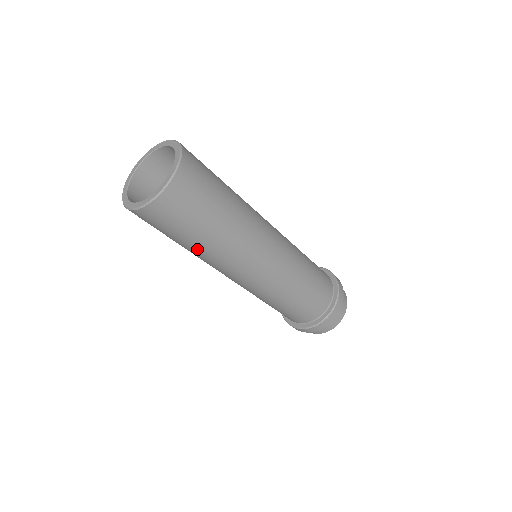
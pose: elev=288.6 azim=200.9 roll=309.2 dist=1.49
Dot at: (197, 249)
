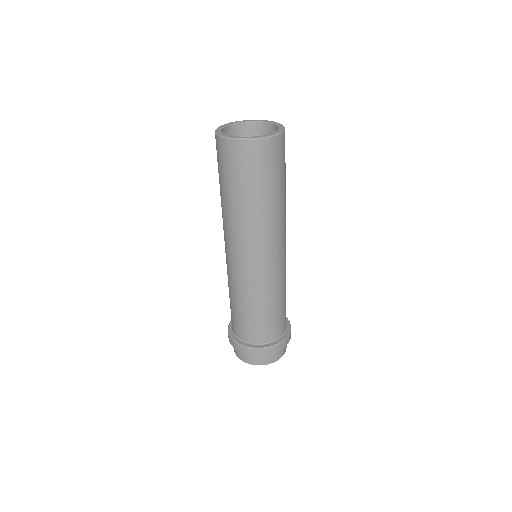
Dot at: (223, 200)
